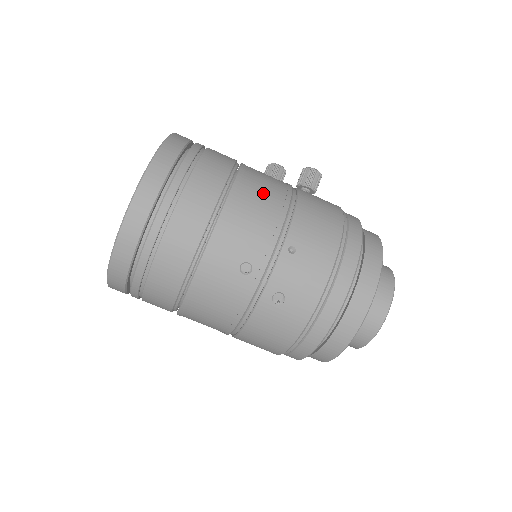
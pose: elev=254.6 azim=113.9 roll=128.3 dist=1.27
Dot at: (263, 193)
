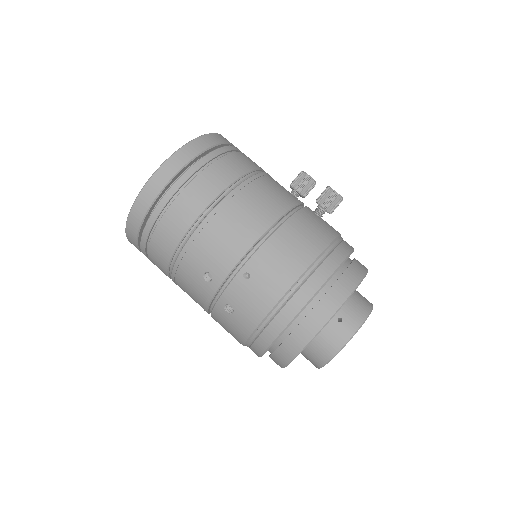
Dot at: (245, 216)
